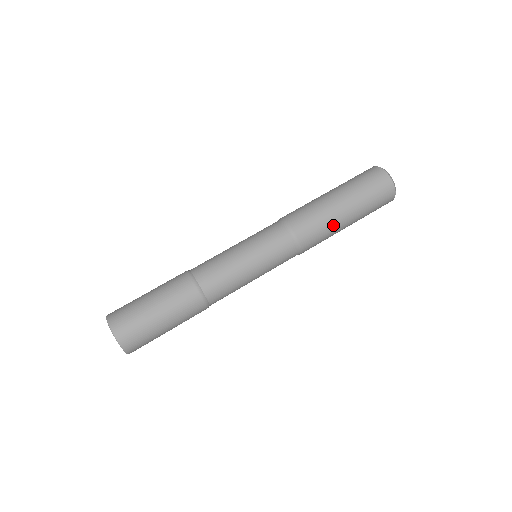
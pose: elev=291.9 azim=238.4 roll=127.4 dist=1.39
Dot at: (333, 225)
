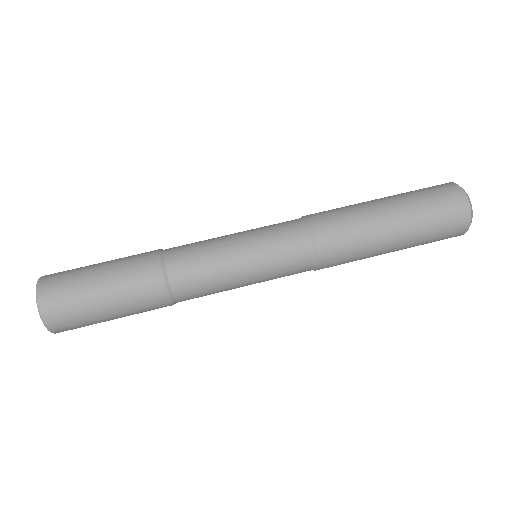
Dot at: (365, 258)
